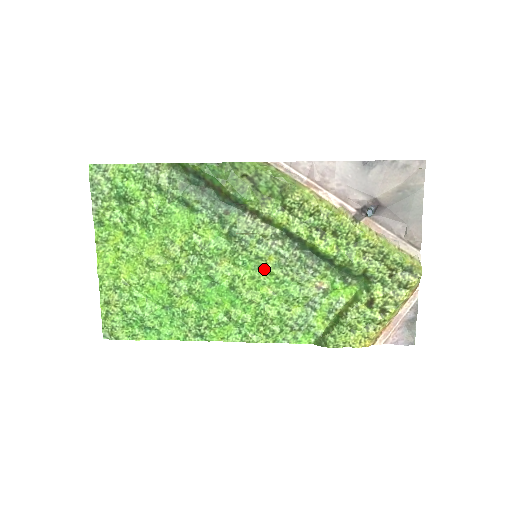
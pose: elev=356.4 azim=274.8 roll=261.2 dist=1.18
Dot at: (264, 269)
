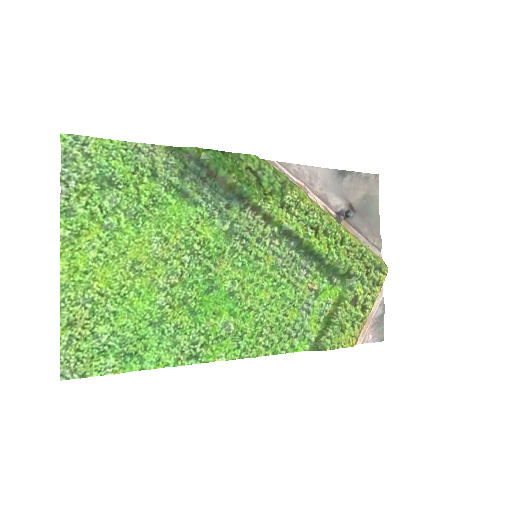
Dot at: (262, 271)
